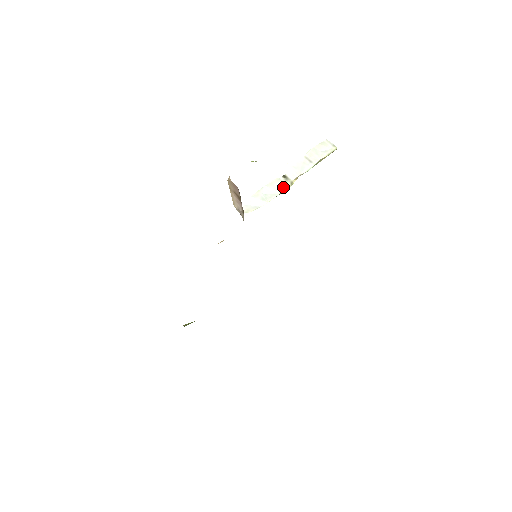
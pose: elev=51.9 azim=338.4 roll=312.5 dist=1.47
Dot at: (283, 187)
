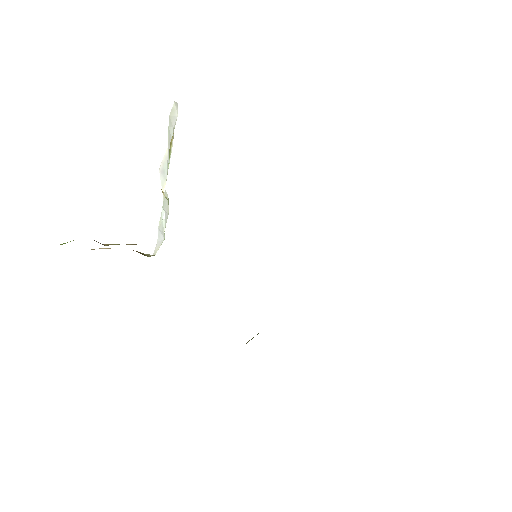
Dot at: (168, 204)
